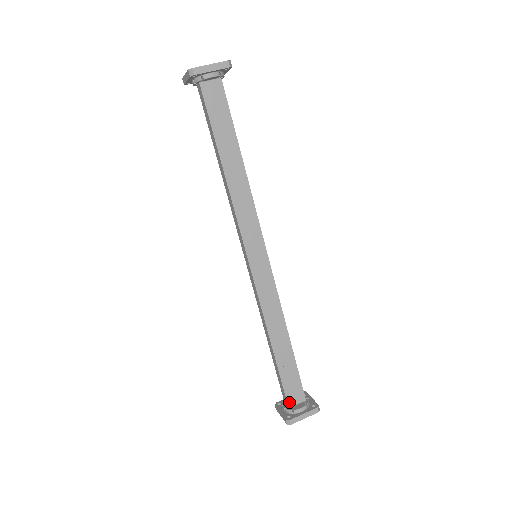
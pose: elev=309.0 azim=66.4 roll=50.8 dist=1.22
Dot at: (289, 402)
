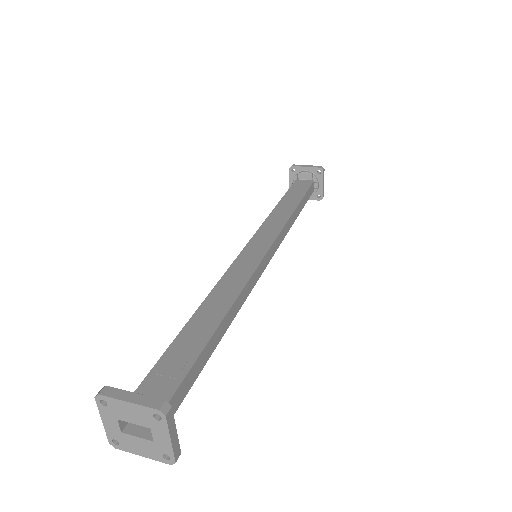
Dot at: occluded
